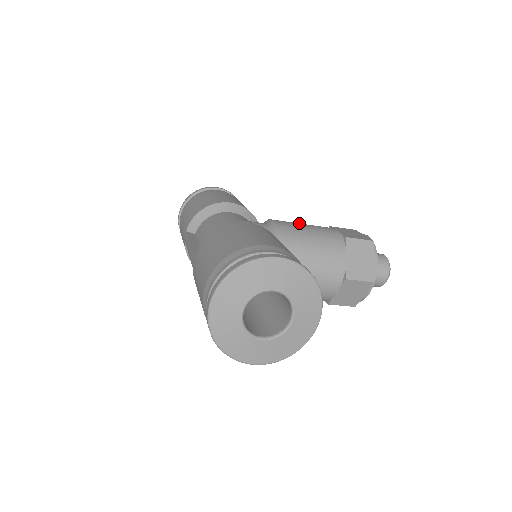
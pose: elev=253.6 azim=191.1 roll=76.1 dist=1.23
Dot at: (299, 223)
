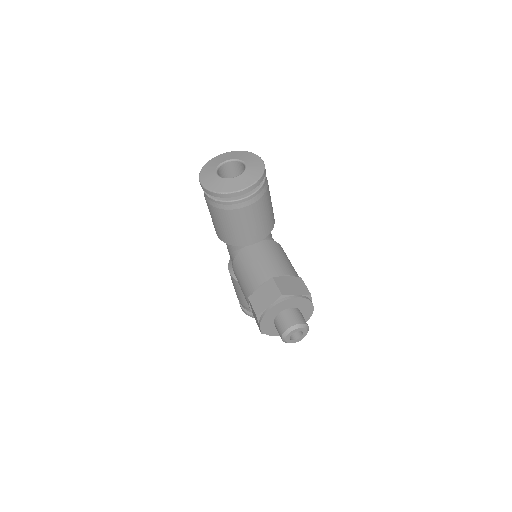
Dot at: occluded
